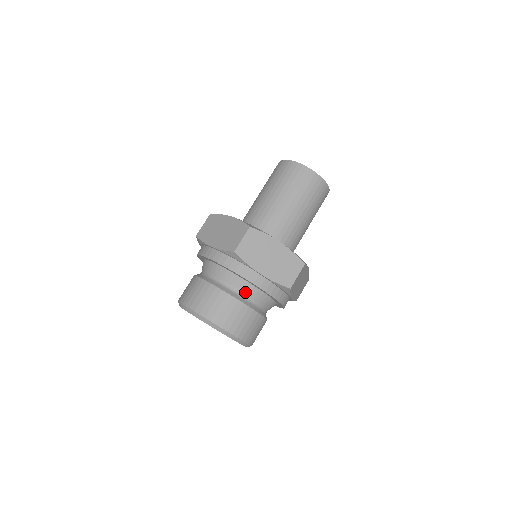
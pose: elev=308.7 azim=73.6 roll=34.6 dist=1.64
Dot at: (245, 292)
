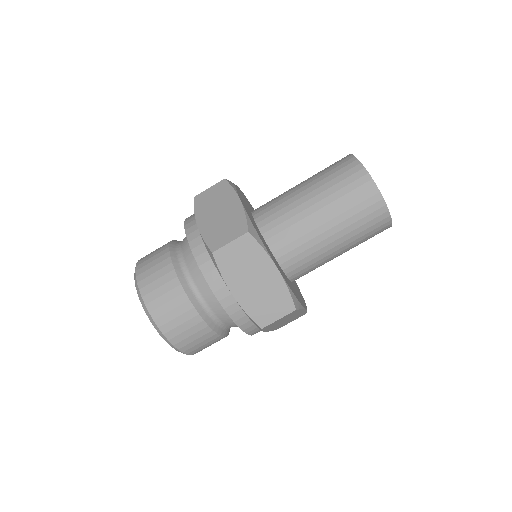
Dot at: (208, 301)
